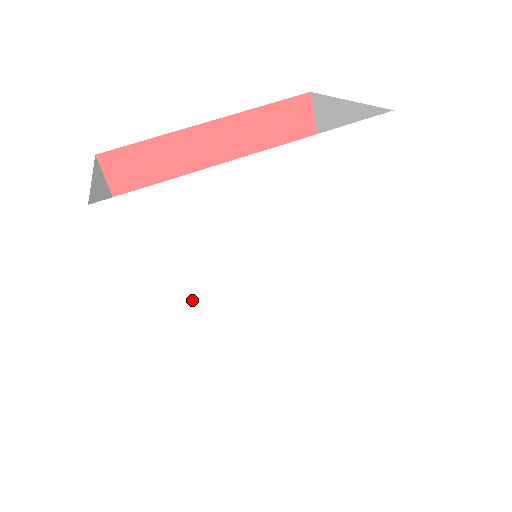
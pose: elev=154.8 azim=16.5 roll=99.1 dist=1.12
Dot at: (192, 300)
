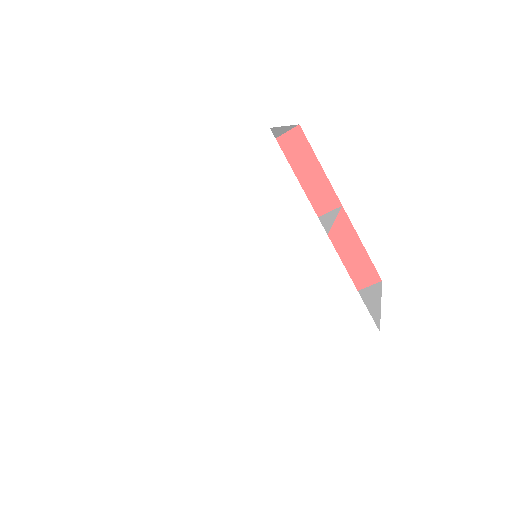
Dot at: (177, 282)
